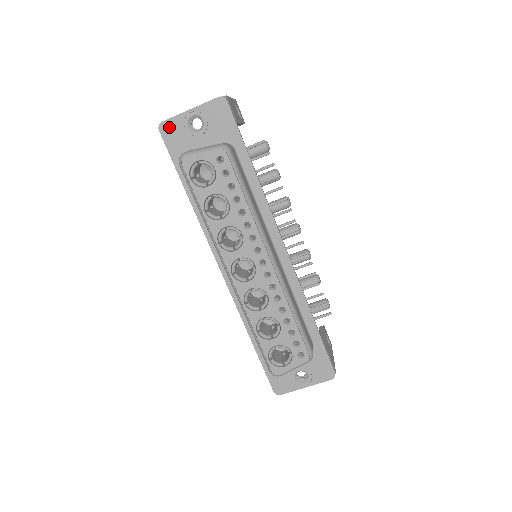
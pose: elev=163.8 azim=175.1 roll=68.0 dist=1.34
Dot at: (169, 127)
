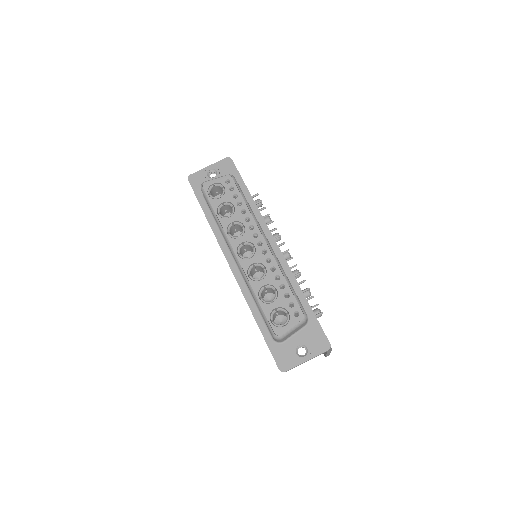
Dot at: (195, 177)
